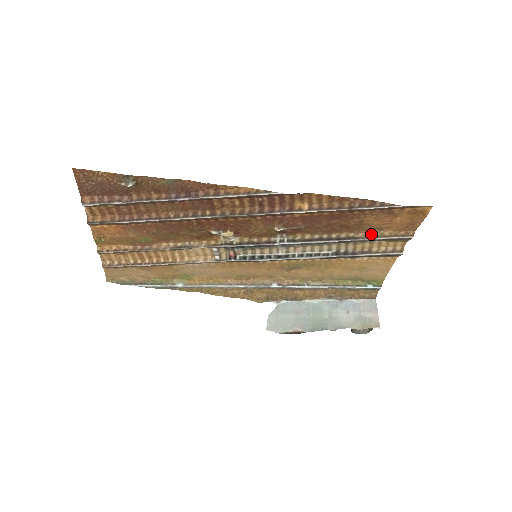
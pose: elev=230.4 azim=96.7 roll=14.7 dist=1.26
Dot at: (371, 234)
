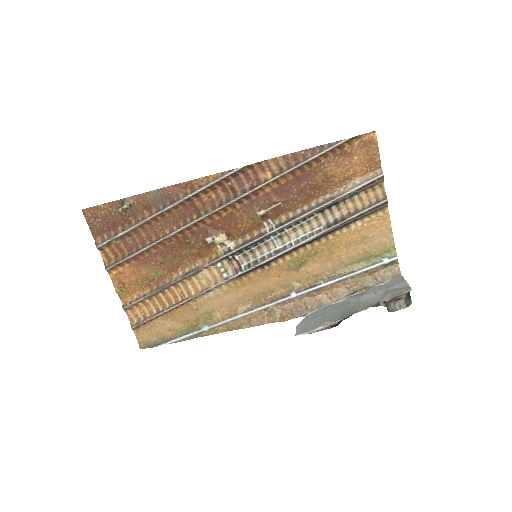
Dot at: (344, 188)
